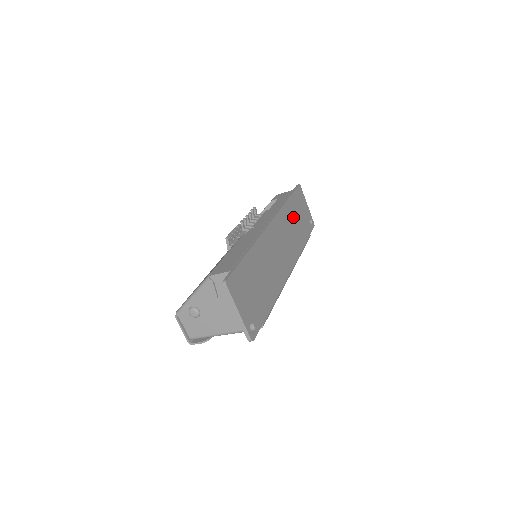
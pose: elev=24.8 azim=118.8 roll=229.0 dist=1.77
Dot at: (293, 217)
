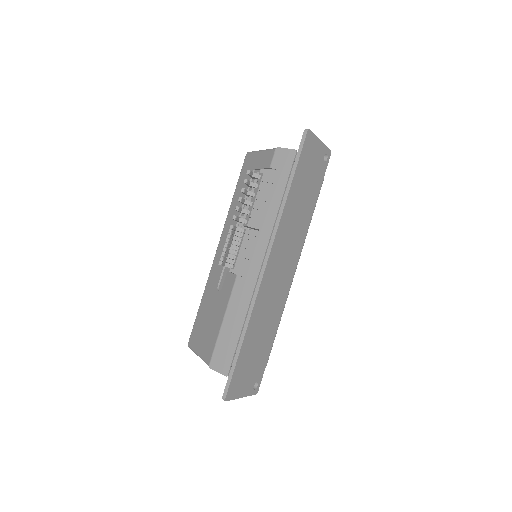
Dot at: (297, 202)
